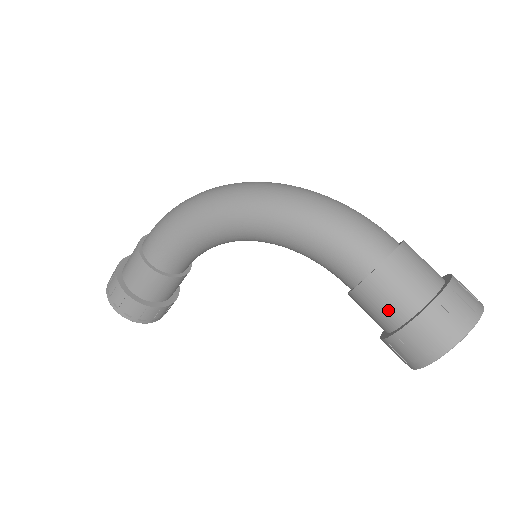
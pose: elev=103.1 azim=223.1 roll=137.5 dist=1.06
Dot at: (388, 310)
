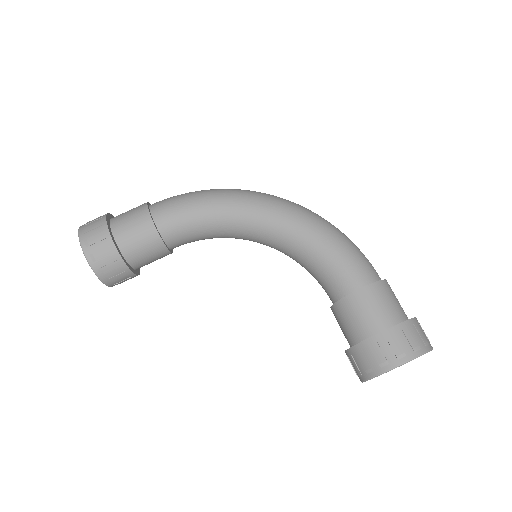
Dot at: (373, 317)
